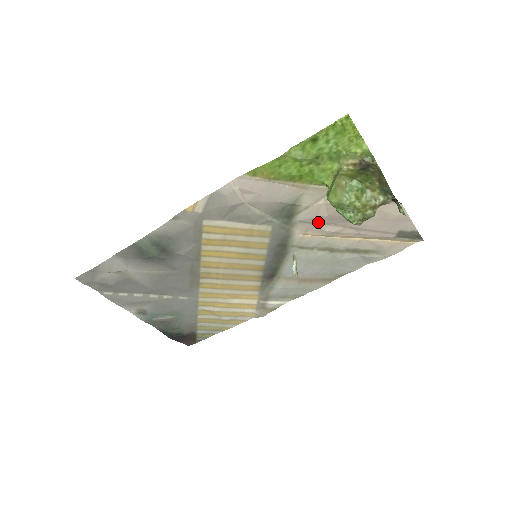
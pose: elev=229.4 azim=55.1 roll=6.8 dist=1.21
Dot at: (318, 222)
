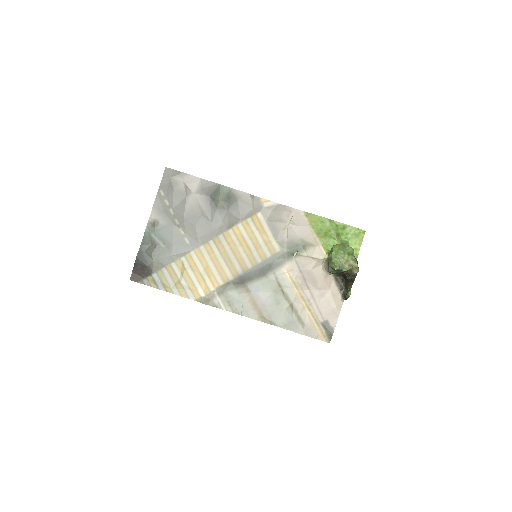
Dot at: (302, 270)
